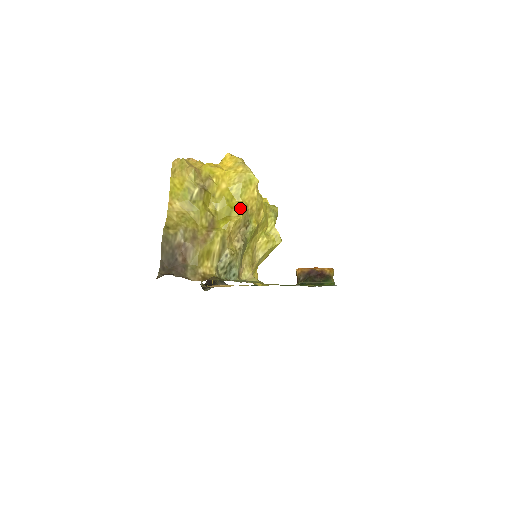
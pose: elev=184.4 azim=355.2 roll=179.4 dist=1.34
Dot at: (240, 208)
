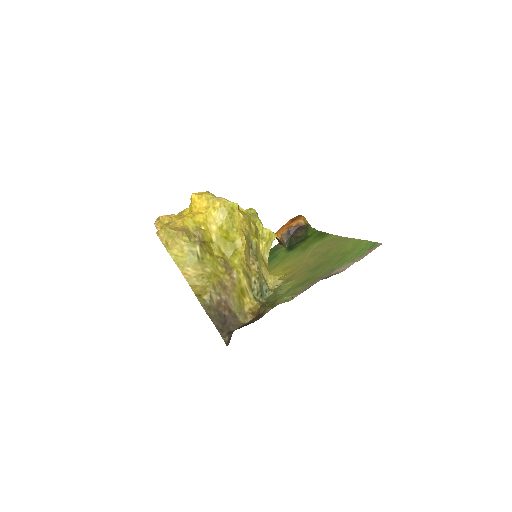
Dot at: (240, 238)
